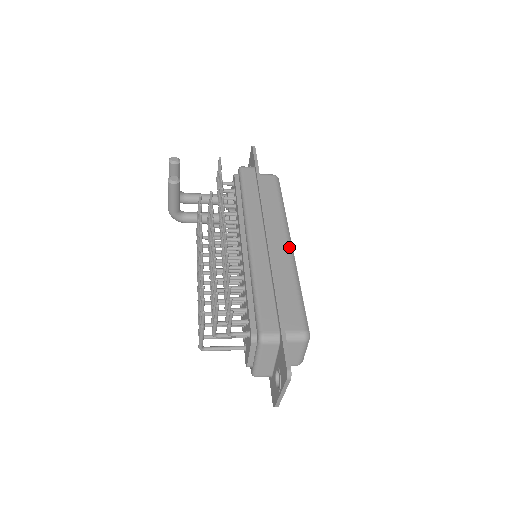
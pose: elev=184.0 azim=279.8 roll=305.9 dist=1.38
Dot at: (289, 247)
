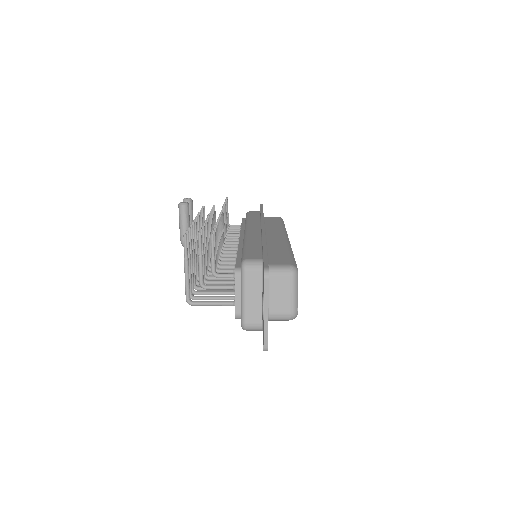
Dot at: (285, 237)
